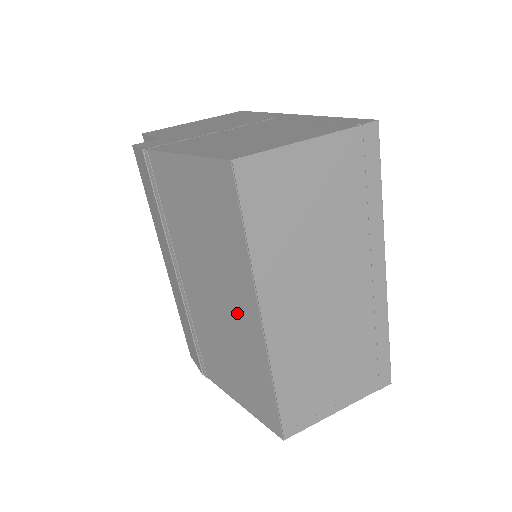
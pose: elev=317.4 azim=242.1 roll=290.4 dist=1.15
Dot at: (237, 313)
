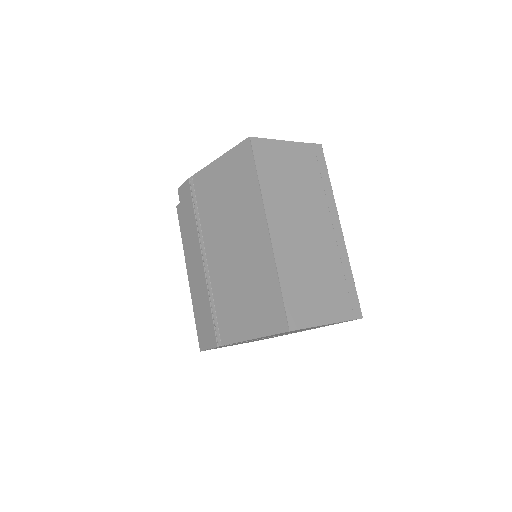
Dot at: (251, 241)
